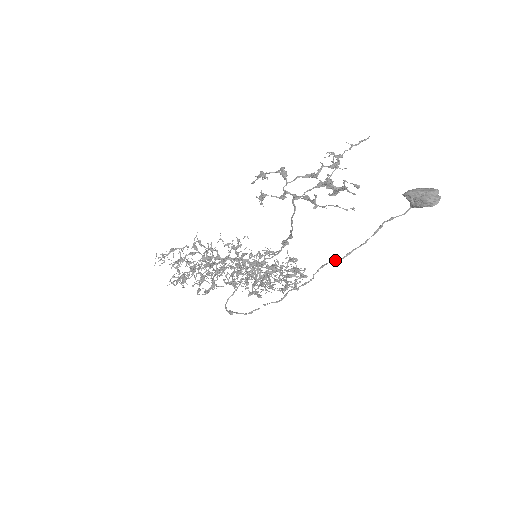
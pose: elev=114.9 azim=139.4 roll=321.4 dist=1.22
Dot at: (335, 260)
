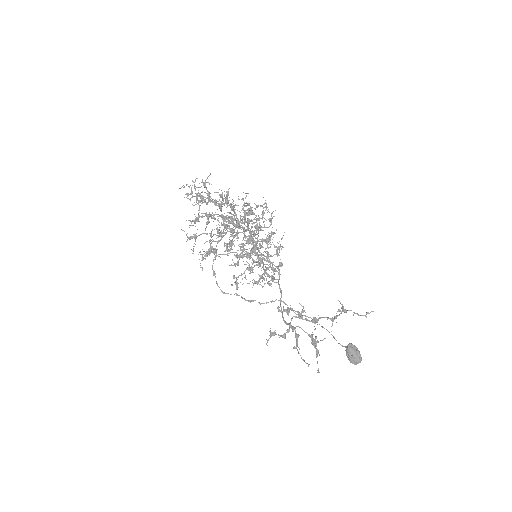
Dot at: (293, 311)
